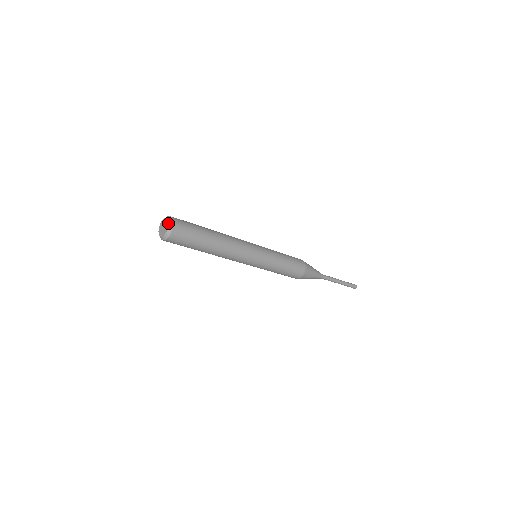
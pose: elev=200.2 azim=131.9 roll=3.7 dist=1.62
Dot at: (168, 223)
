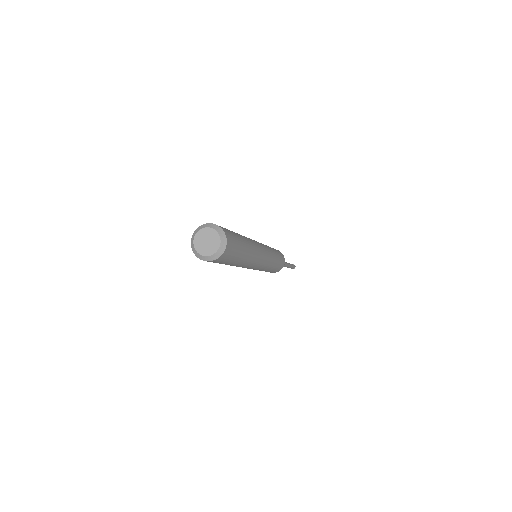
Dot at: (218, 248)
